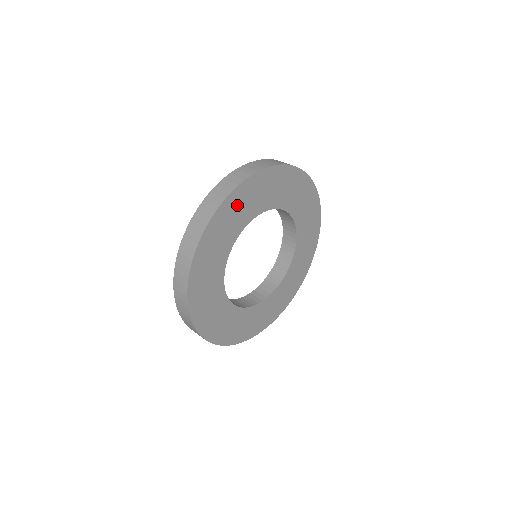
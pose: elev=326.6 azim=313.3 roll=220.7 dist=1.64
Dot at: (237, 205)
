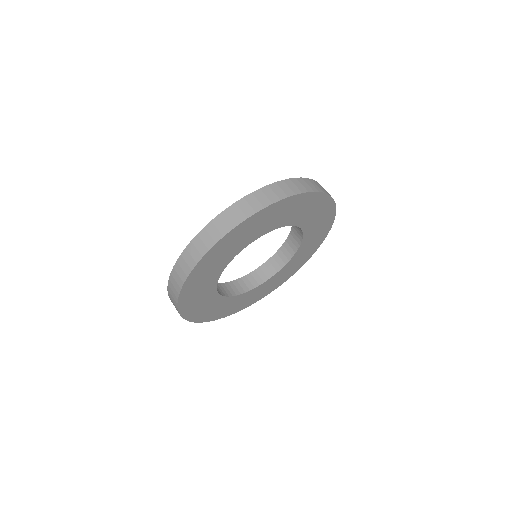
Dot at: (270, 215)
